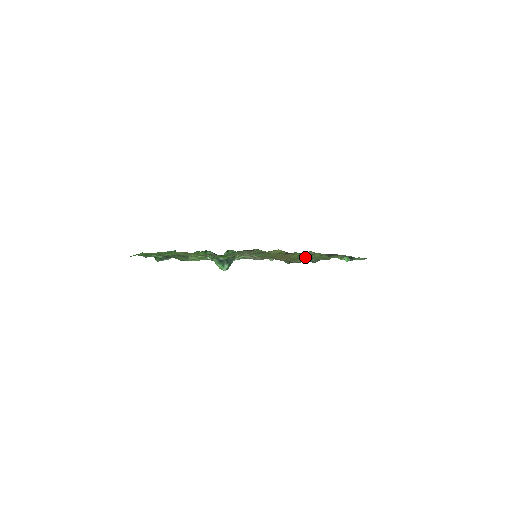
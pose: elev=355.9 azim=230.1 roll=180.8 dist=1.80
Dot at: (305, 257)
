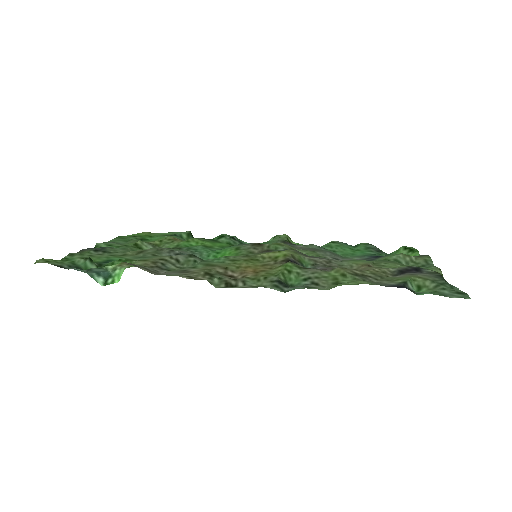
Dot at: (296, 275)
